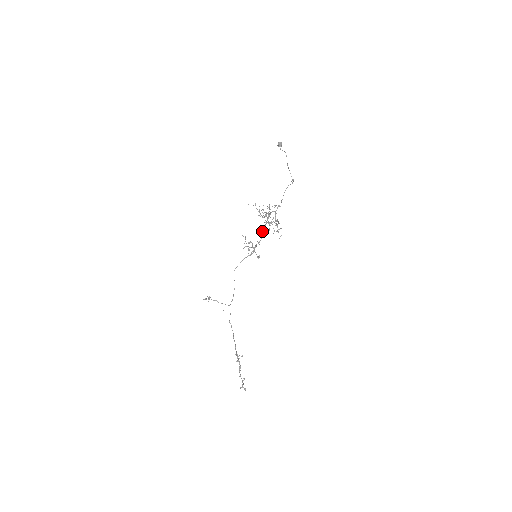
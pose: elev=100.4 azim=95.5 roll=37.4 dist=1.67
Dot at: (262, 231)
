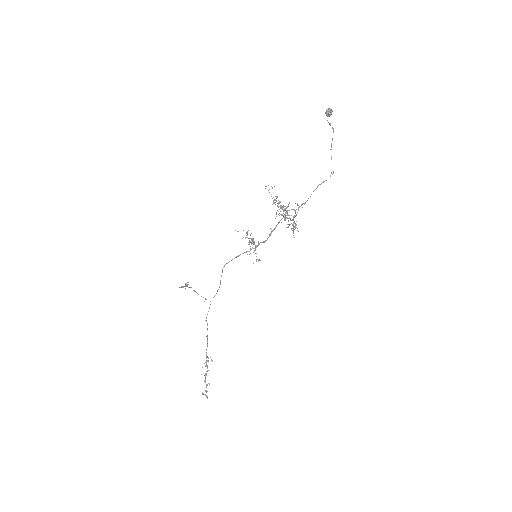
Dot at: occluded
